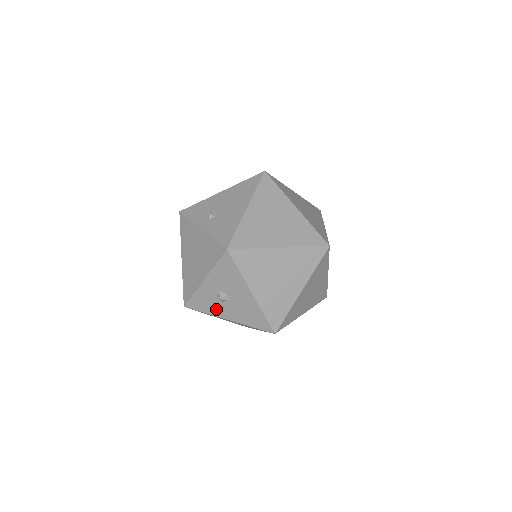
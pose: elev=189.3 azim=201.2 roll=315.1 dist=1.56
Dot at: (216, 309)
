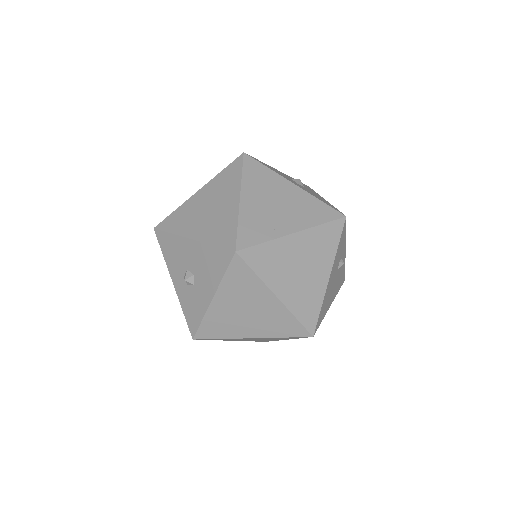
Dot at: (200, 301)
